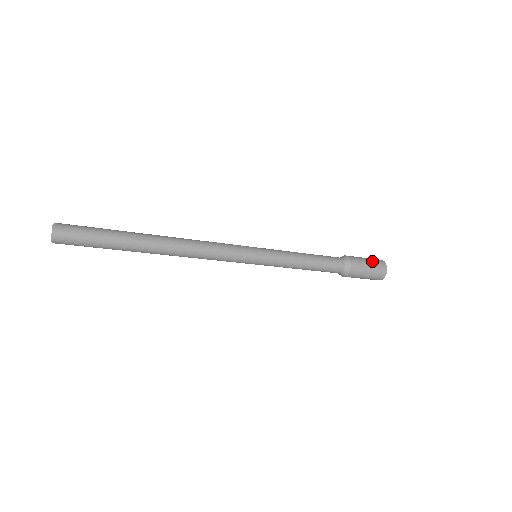
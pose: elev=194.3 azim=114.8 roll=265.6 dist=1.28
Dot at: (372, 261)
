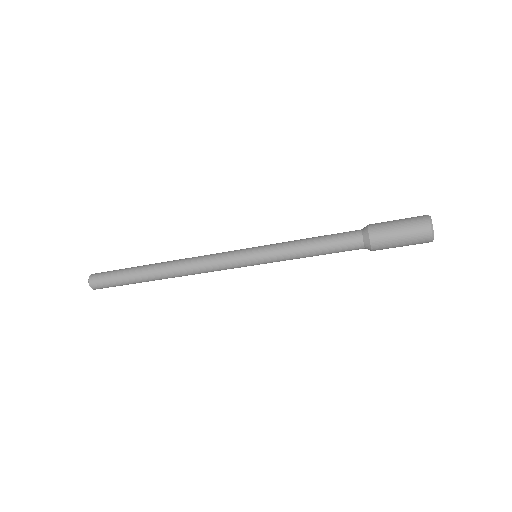
Dot at: occluded
